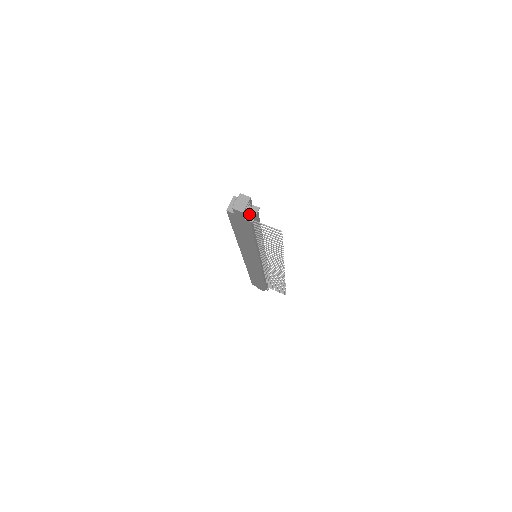
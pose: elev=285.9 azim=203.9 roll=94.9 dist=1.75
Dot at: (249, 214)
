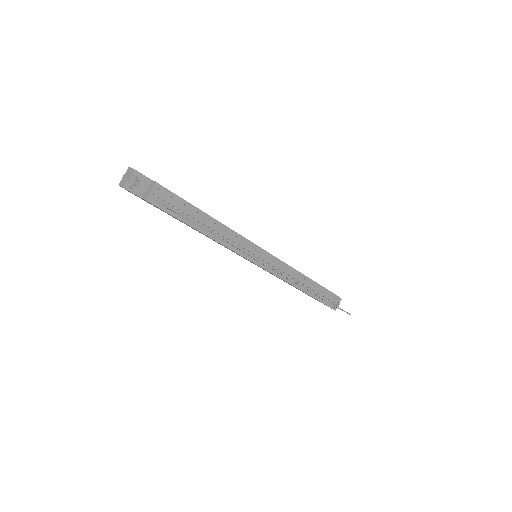
Dot at: (146, 191)
